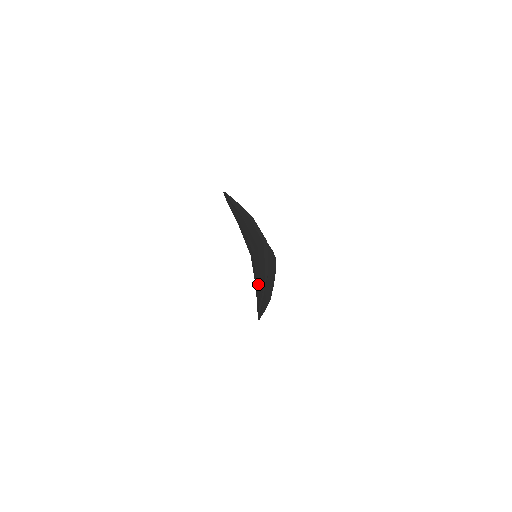
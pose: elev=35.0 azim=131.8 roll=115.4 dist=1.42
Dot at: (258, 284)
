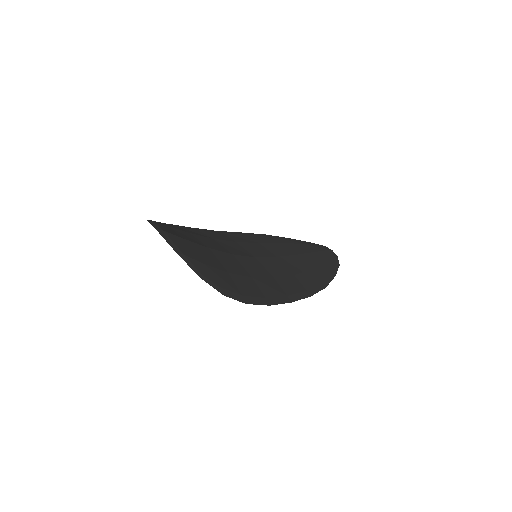
Dot at: occluded
